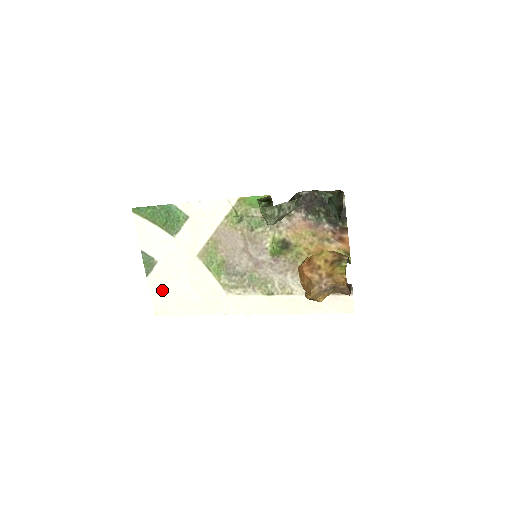
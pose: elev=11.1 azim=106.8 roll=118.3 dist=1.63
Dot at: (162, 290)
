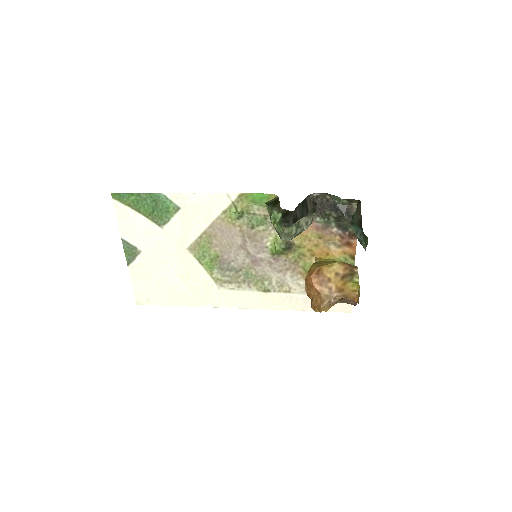
Dot at: (145, 280)
